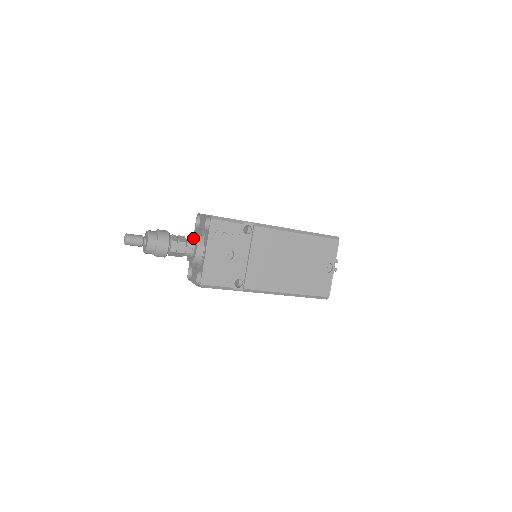
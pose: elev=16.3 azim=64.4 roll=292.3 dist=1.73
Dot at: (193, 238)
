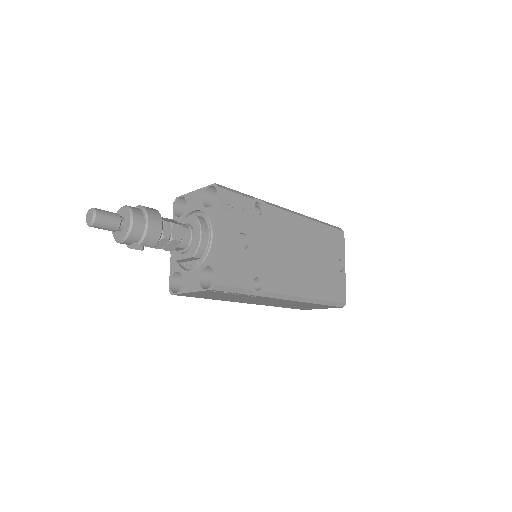
Dot at: (185, 223)
